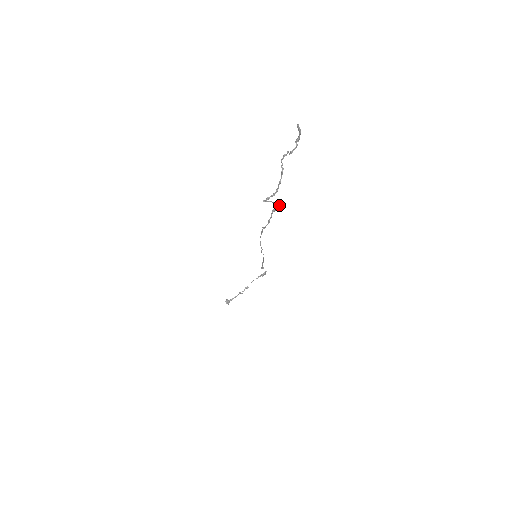
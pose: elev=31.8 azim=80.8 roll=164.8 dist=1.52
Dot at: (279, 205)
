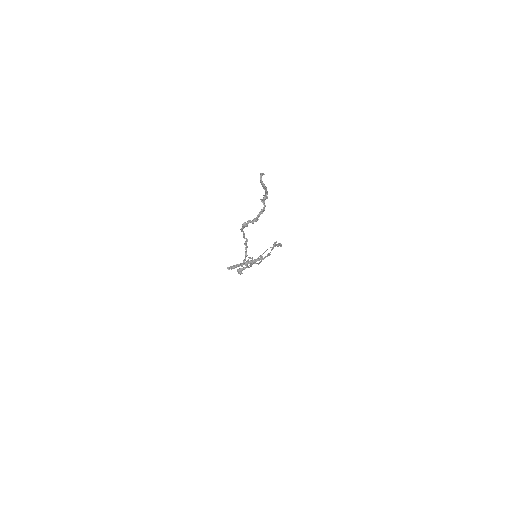
Dot at: (257, 260)
